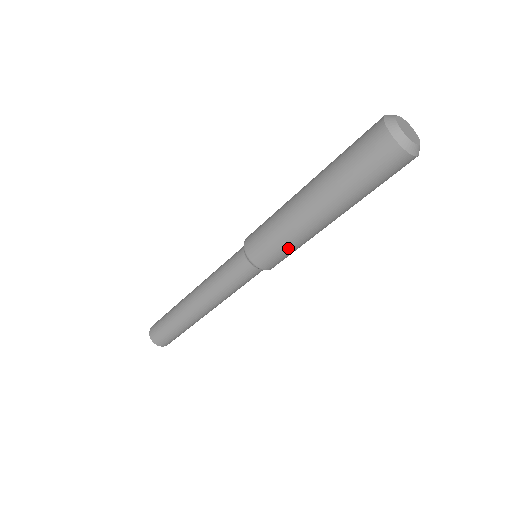
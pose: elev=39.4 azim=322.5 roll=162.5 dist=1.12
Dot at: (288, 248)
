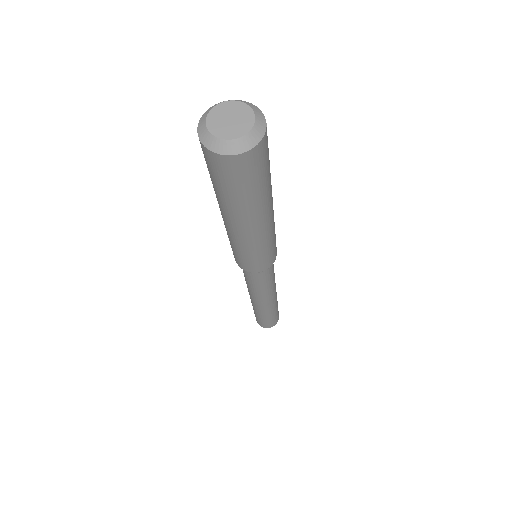
Dot at: (252, 255)
